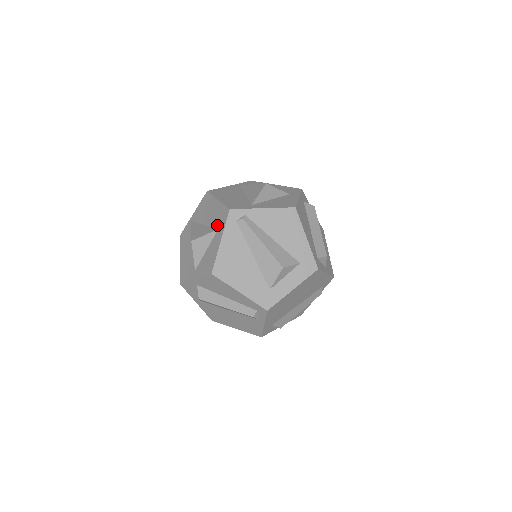
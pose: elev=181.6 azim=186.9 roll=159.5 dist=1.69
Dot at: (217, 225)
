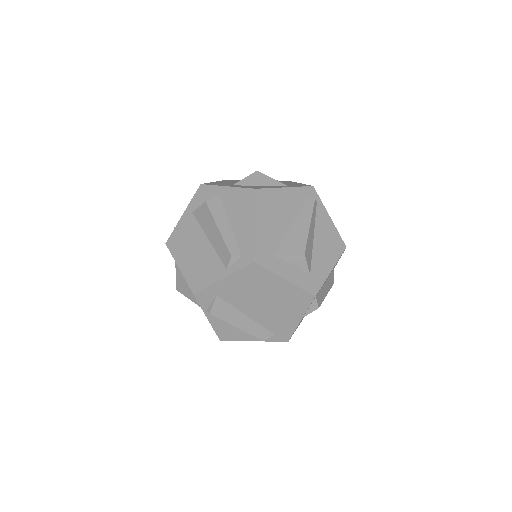
Dot at: (289, 185)
